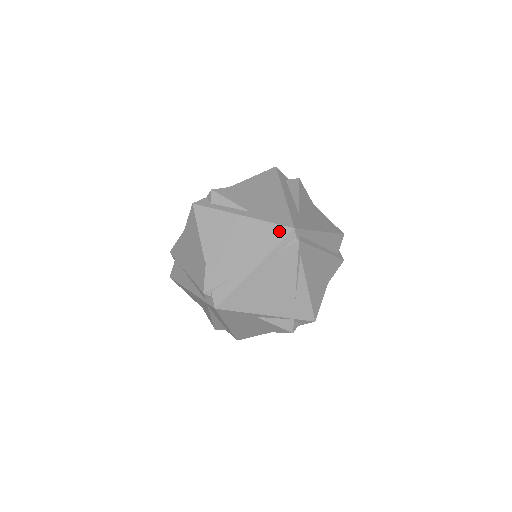
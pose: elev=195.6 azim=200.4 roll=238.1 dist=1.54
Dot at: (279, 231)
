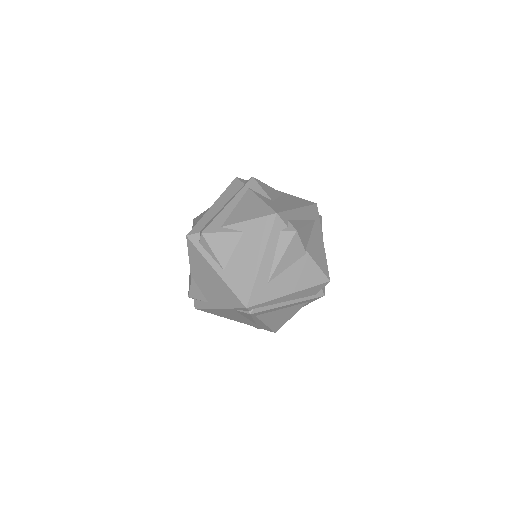
Dot at: (237, 302)
